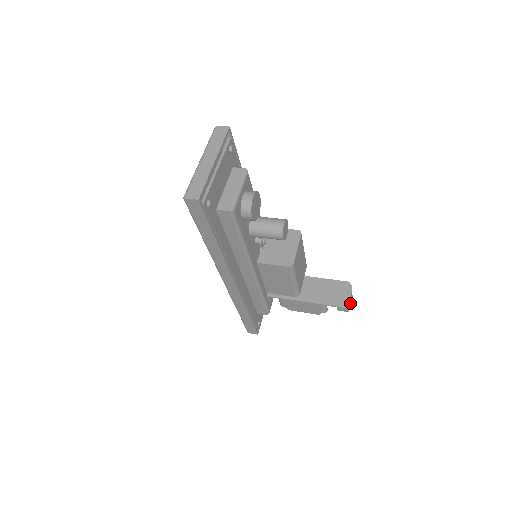
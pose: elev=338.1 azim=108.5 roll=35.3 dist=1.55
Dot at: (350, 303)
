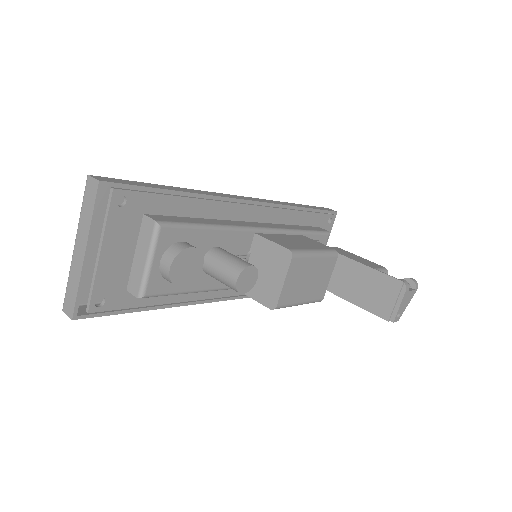
Dot at: (403, 307)
